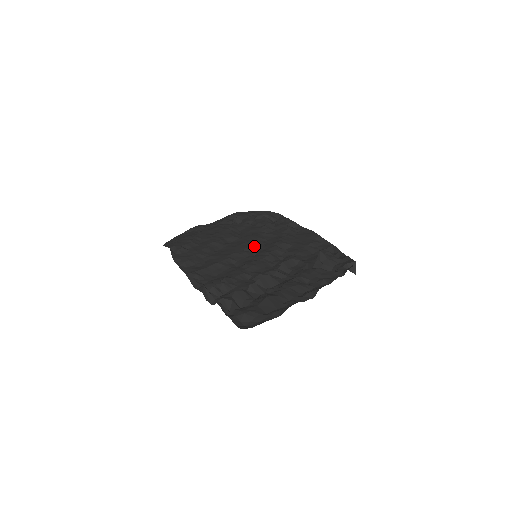
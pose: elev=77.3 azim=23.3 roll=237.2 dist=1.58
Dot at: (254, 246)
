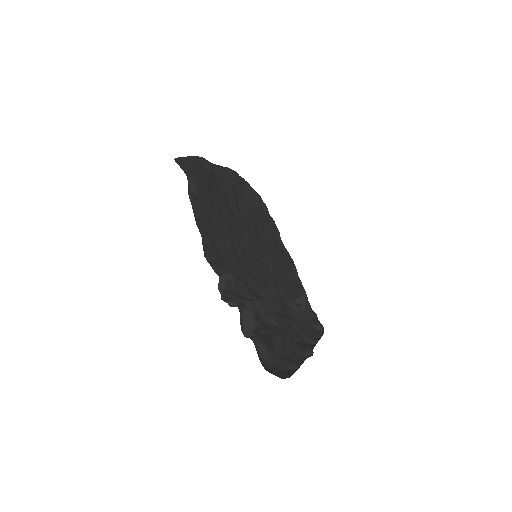
Dot at: (253, 239)
